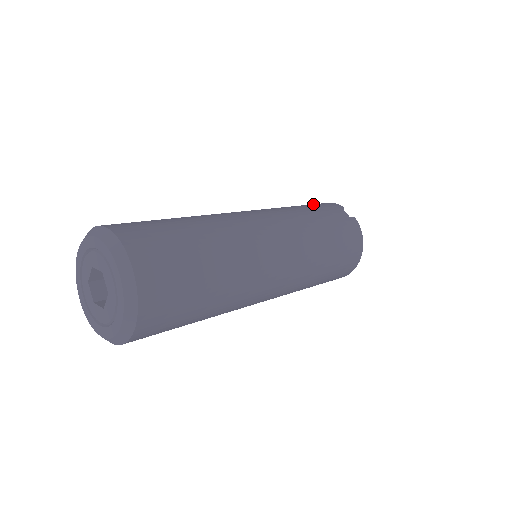
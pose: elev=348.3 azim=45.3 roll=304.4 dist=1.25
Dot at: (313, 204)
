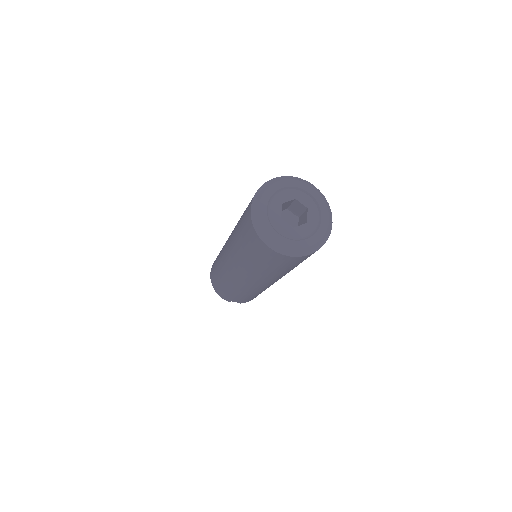
Dot at: occluded
